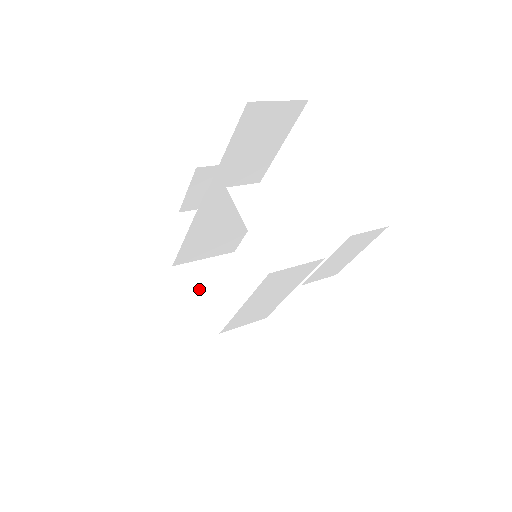
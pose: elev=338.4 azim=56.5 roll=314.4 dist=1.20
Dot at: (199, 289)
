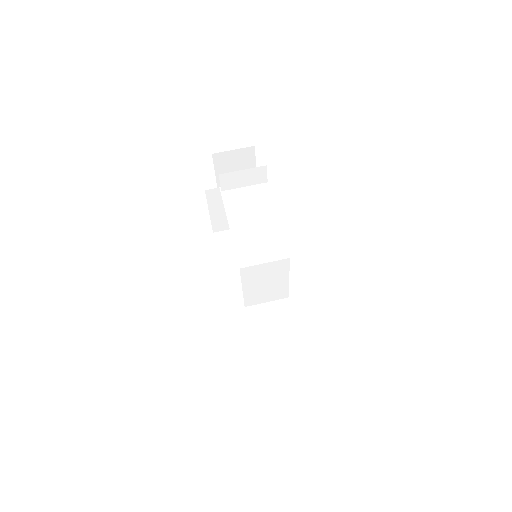
Dot at: (221, 205)
